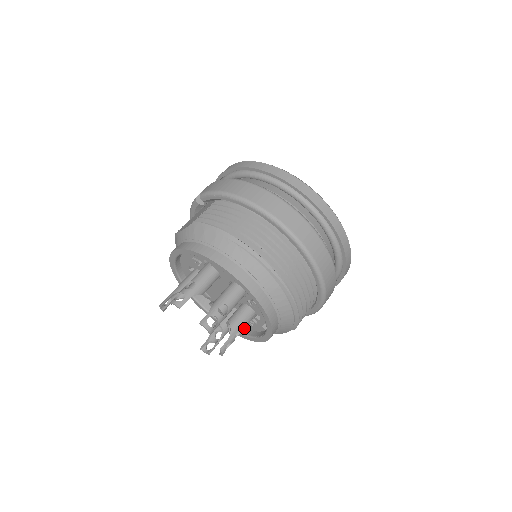
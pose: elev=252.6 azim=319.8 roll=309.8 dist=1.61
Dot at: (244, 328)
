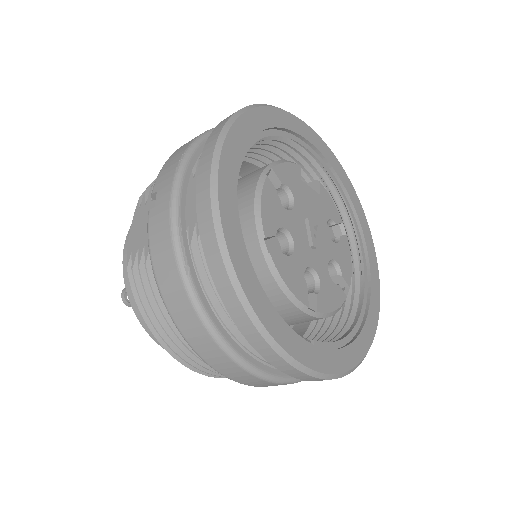
Dot at: occluded
